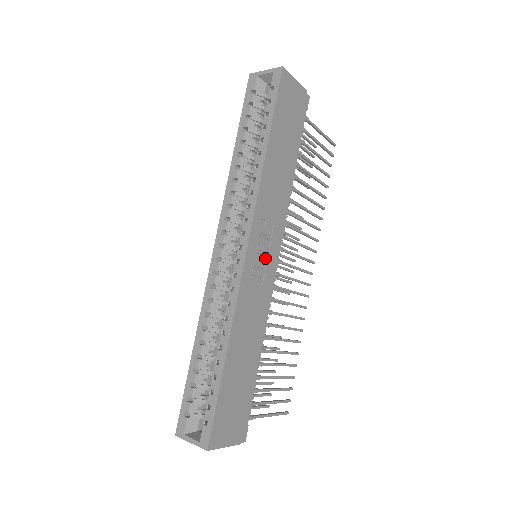
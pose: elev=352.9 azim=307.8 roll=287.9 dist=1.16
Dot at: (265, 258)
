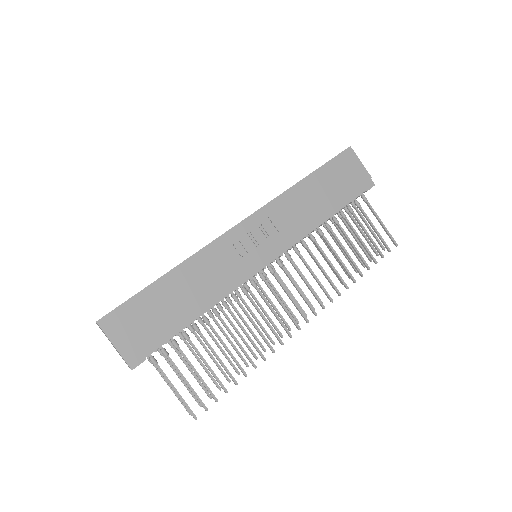
Dot at: (255, 247)
